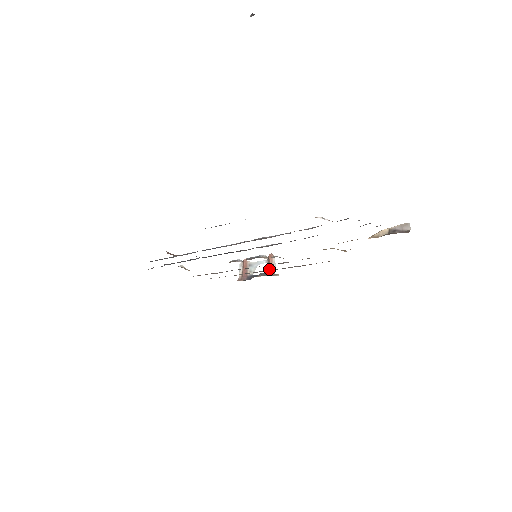
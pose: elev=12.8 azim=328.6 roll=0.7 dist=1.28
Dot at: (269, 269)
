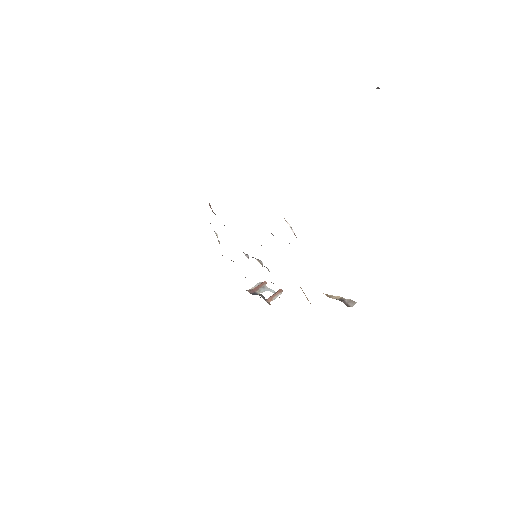
Dot at: (270, 297)
